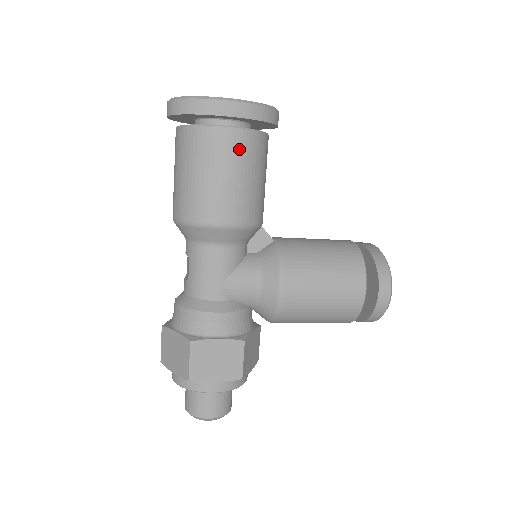
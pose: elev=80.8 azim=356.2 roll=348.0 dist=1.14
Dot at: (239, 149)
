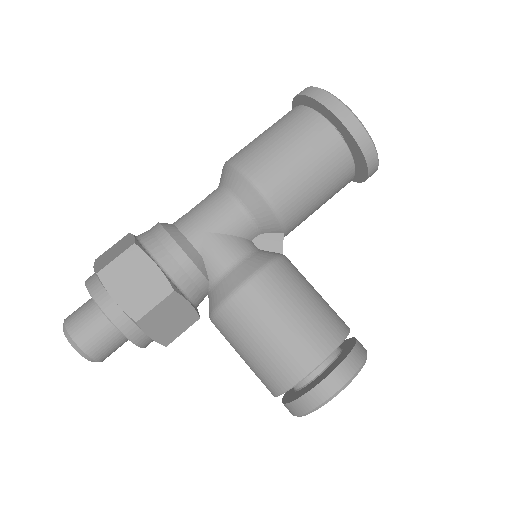
Dot at: (323, 144)
